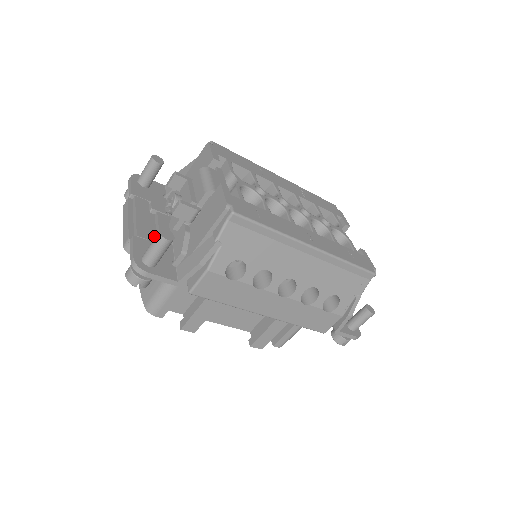
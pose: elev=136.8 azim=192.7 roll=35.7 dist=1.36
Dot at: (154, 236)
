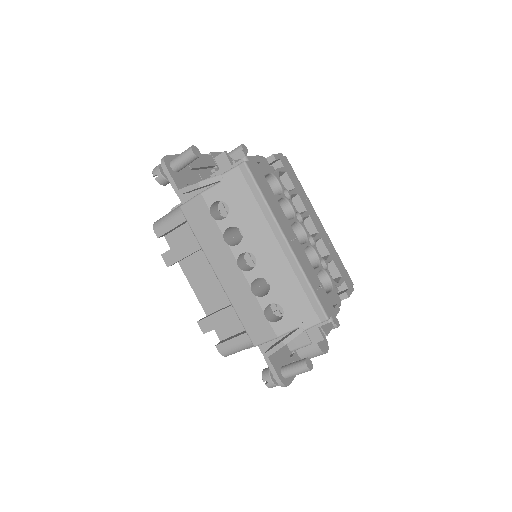
Dot at: (196, 170)
